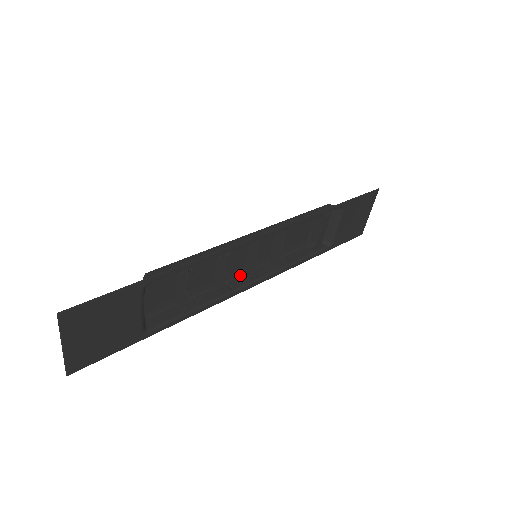
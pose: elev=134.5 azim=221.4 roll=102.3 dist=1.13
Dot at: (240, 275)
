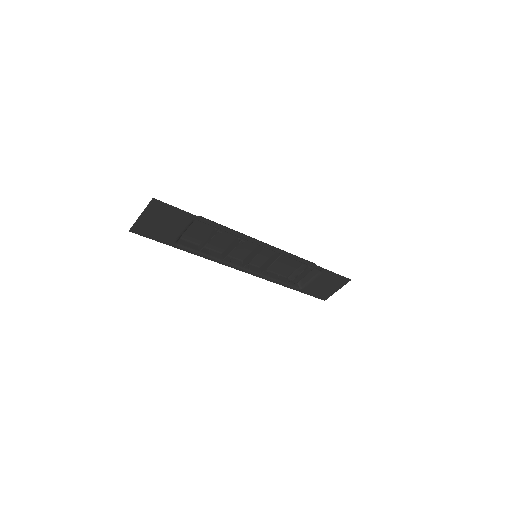
Dot at: (240, 260)
